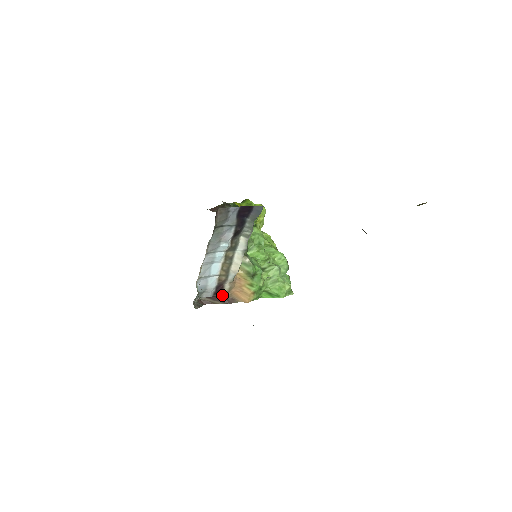
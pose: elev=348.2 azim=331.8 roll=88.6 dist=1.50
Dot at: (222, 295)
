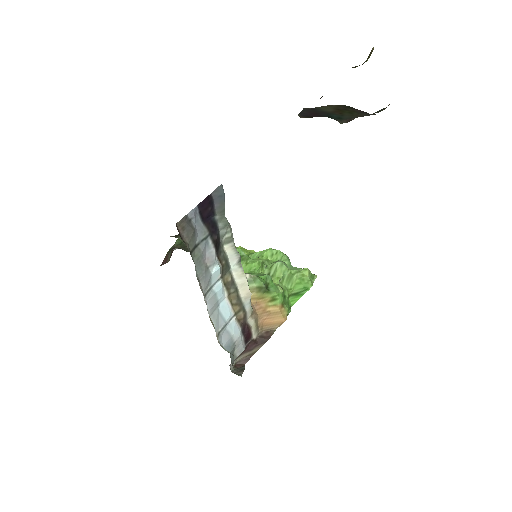
Dot at: (253, 337)
